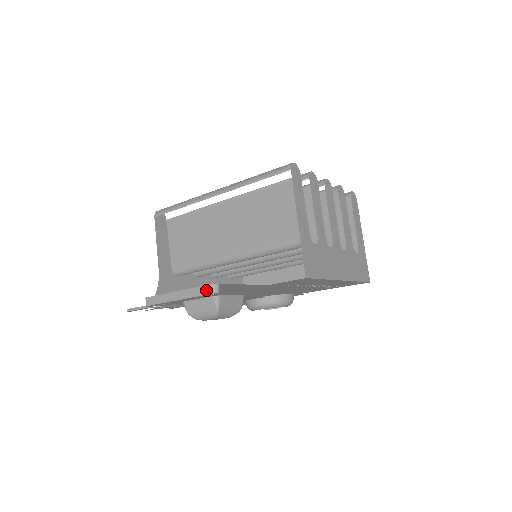
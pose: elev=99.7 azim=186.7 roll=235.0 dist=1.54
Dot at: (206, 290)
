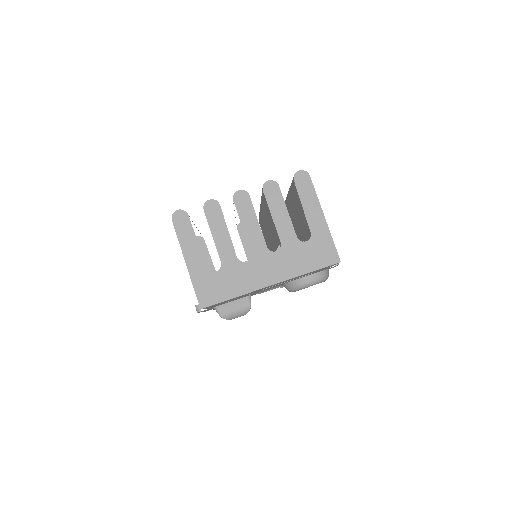
Dot at: occluded
